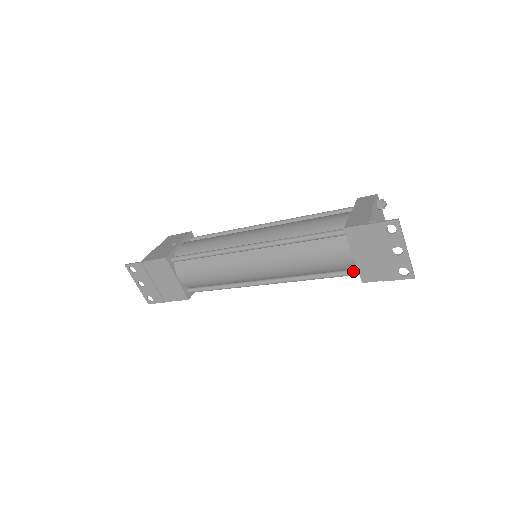
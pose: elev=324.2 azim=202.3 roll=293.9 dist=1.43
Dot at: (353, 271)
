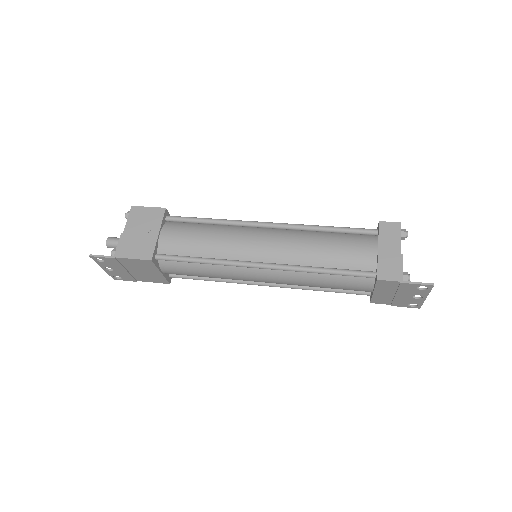
Dot at: (364, 293)
